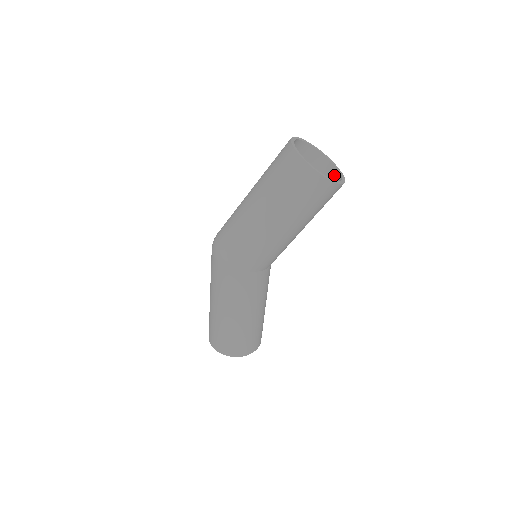
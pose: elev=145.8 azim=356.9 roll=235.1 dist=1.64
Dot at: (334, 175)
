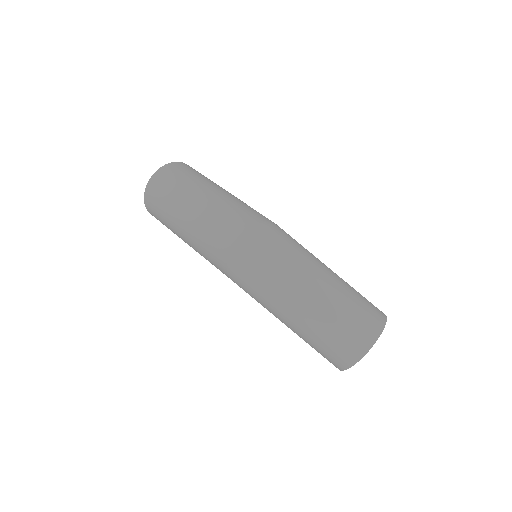
Dot at: occluded
